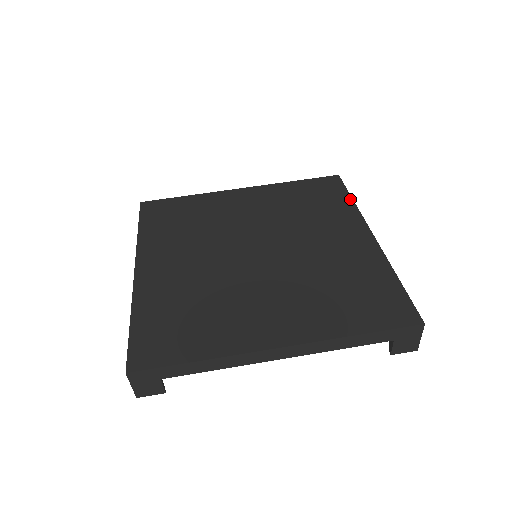
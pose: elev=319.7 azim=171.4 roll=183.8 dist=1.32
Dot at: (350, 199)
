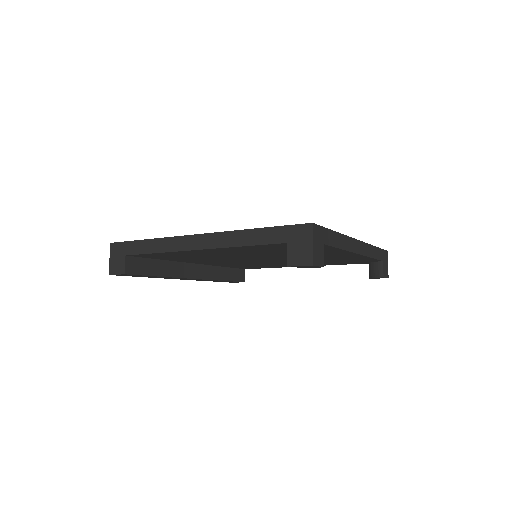
Dot at: occluded
